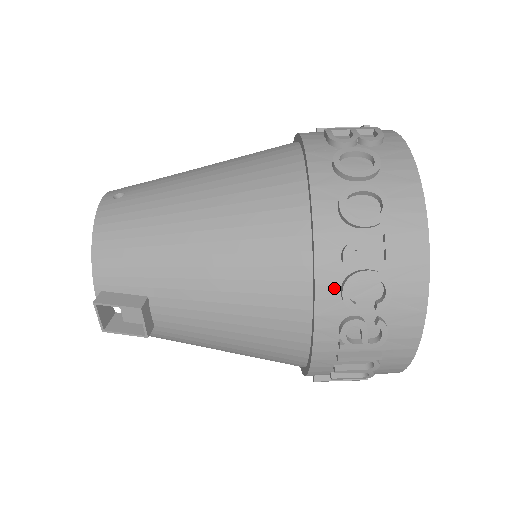
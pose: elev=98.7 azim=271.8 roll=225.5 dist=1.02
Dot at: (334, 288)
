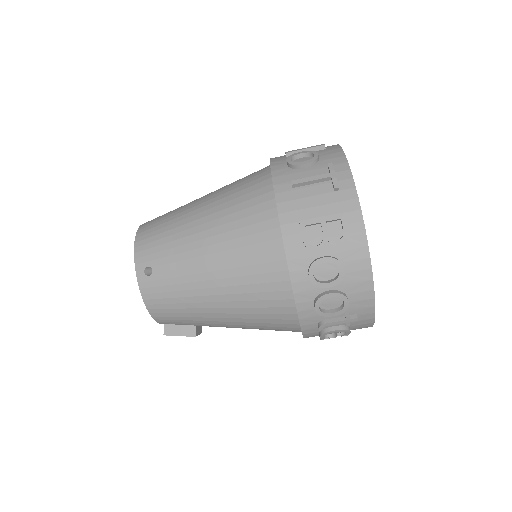
Dot at: (315, 333)
